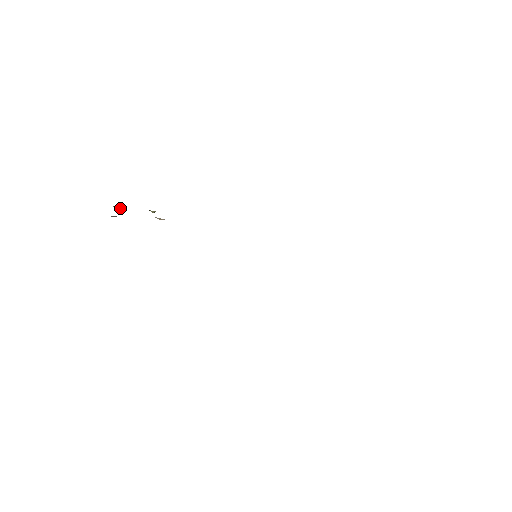
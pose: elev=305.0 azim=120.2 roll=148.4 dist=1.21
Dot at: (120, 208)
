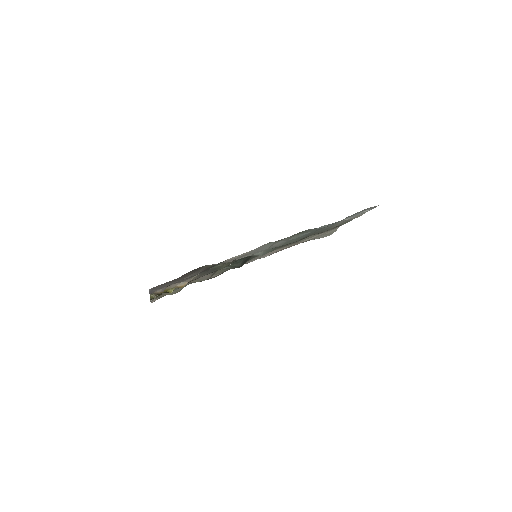
Dot at: (156, 294)
